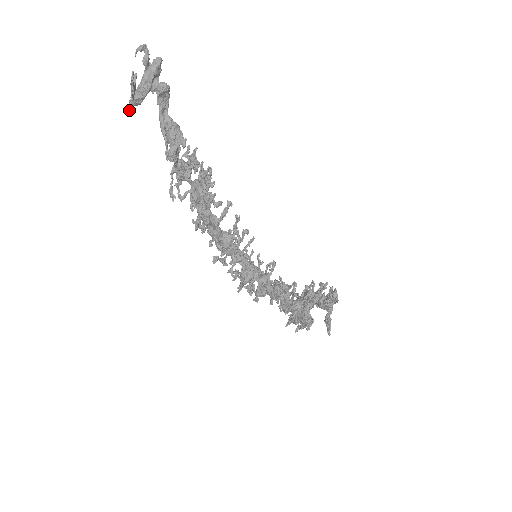
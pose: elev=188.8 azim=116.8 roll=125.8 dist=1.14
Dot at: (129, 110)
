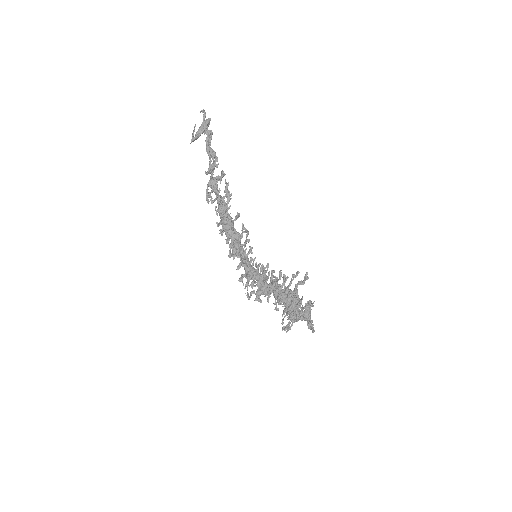
Dot at: (190, 143)
